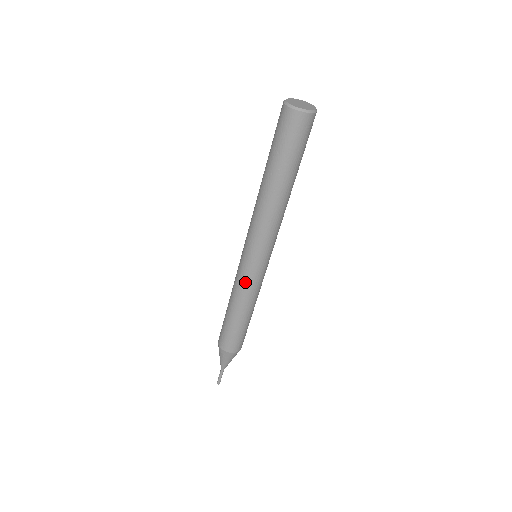
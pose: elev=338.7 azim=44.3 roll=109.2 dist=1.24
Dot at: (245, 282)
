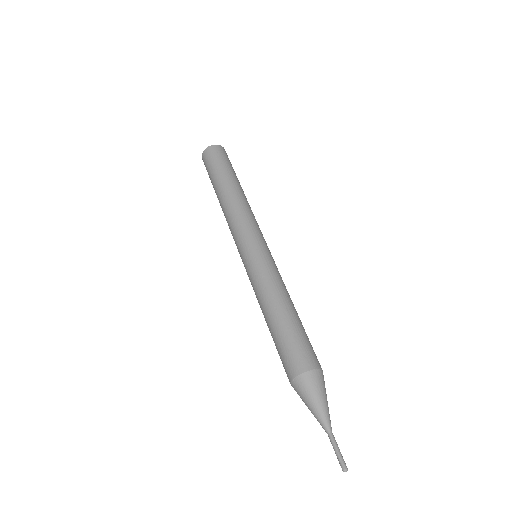
Dot at: (255, 273)
